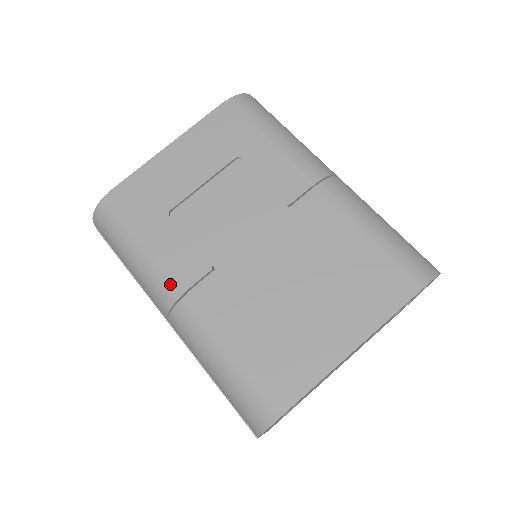
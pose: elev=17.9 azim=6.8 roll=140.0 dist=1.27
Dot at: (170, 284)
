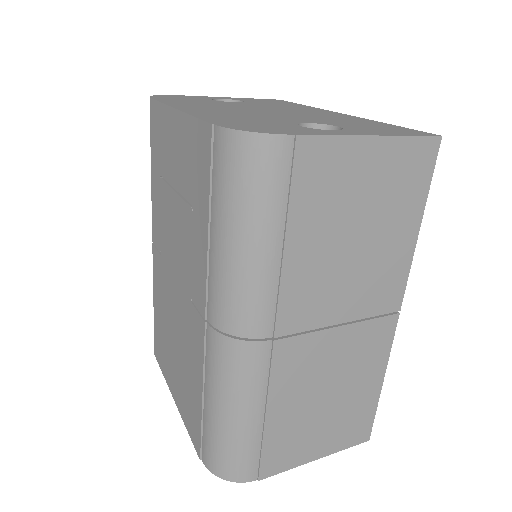
Dot at: occluded
